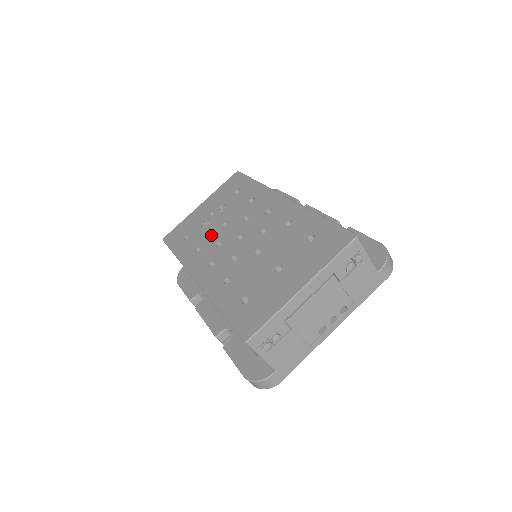
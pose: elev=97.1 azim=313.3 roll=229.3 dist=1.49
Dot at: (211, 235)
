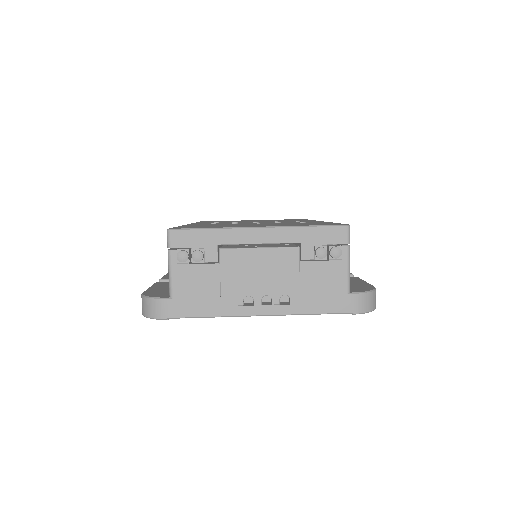
Dot at: occluded
